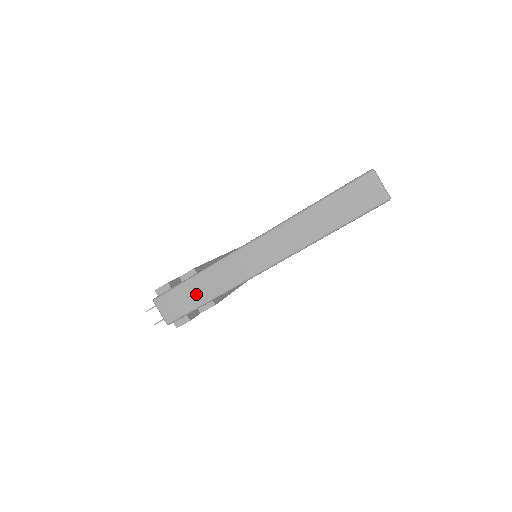
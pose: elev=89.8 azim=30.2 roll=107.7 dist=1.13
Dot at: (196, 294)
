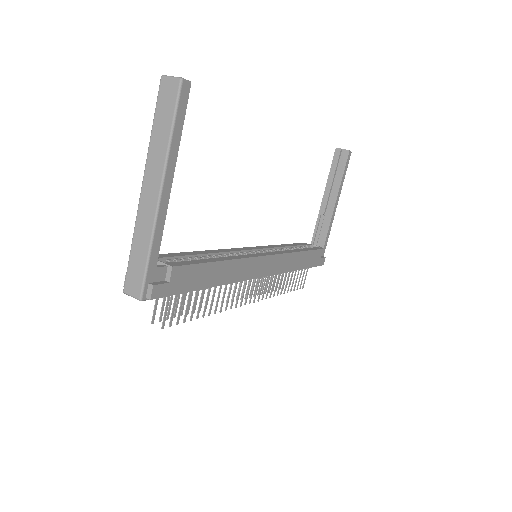
Dot at: (139, 260)
